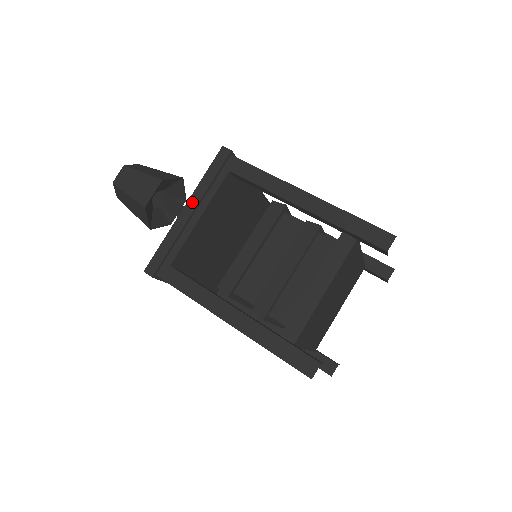
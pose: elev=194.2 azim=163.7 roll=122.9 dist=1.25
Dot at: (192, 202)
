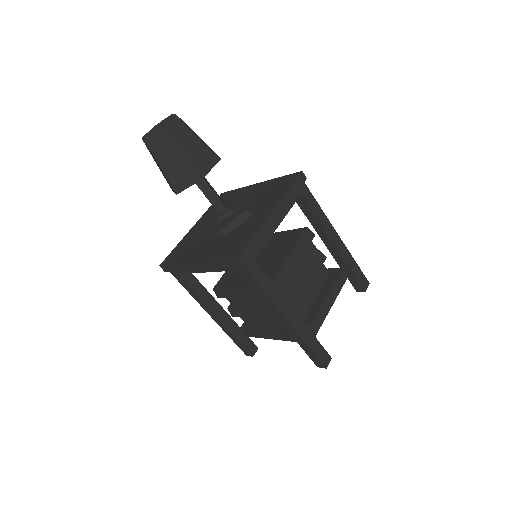
Dot at: (279, 209)
